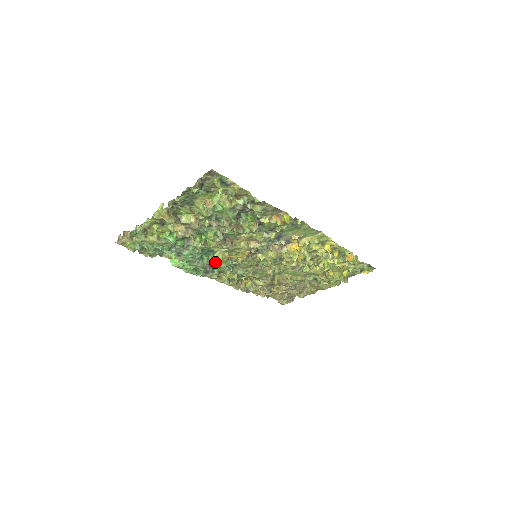
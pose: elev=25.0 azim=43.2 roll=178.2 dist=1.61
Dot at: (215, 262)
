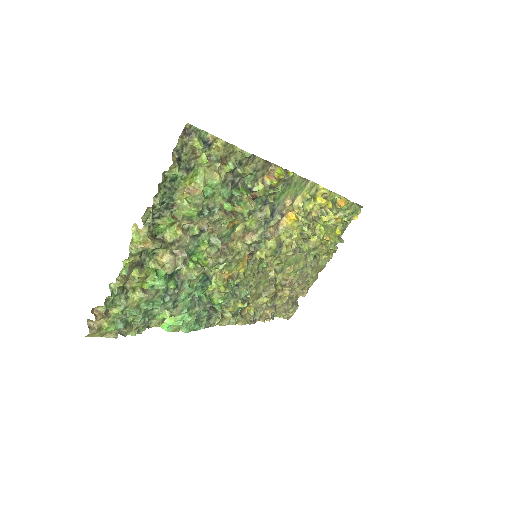
Dot at: (213, 296)
